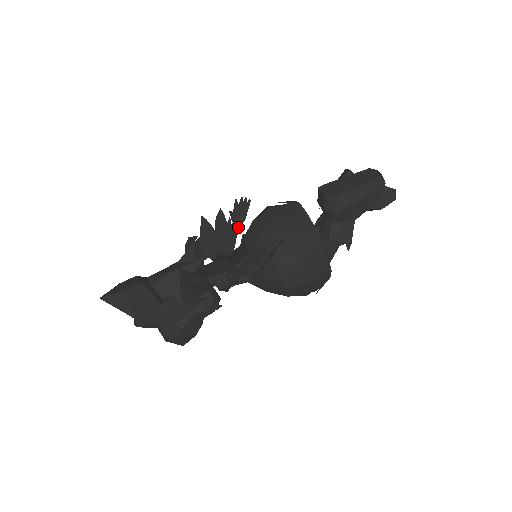
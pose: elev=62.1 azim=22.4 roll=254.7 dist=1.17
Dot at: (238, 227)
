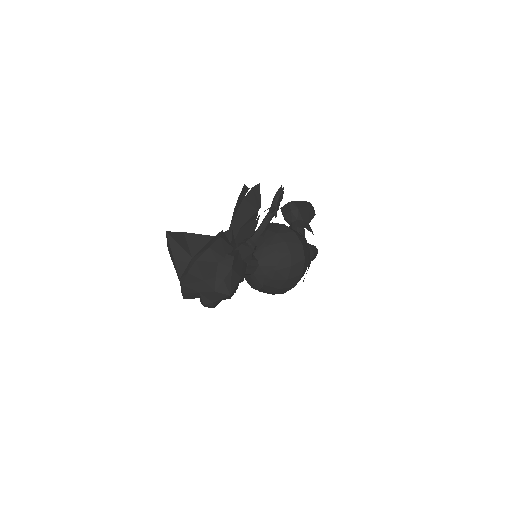
Dot at: occluded
